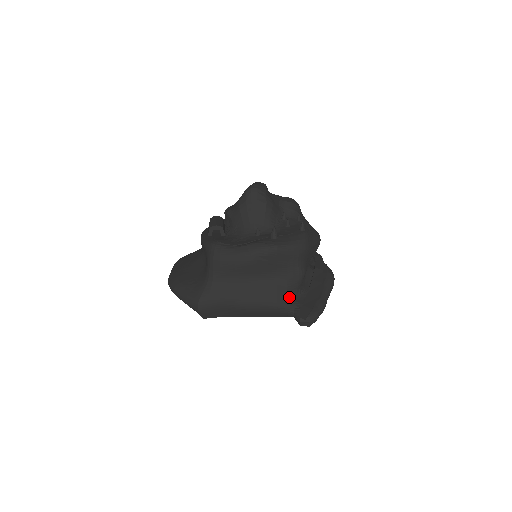
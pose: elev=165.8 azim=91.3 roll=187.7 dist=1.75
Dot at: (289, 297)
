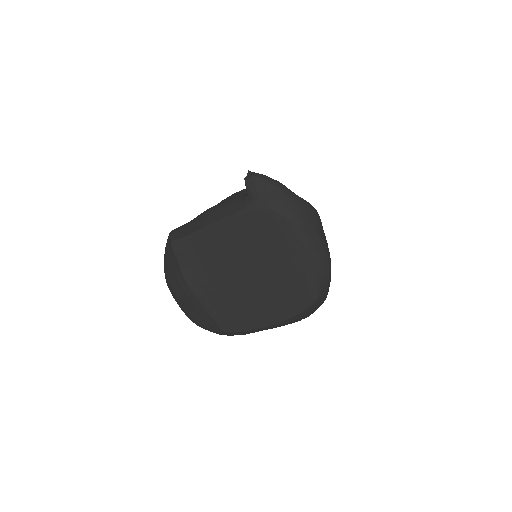
Dot at: occluded
